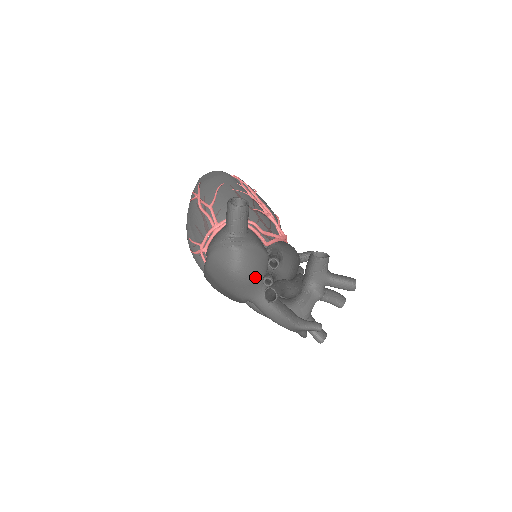
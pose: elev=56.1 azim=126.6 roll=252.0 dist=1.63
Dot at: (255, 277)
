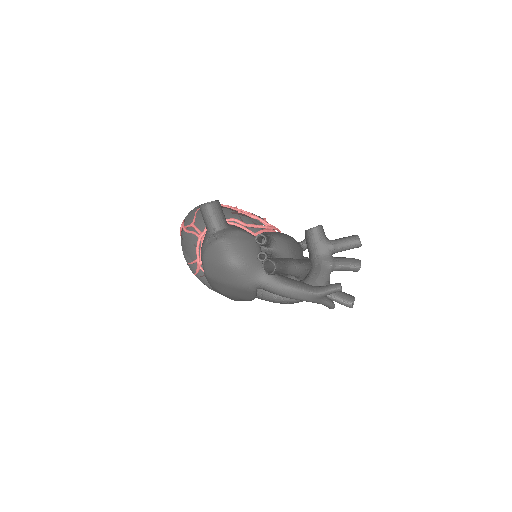
Dot at: (250, 259)
